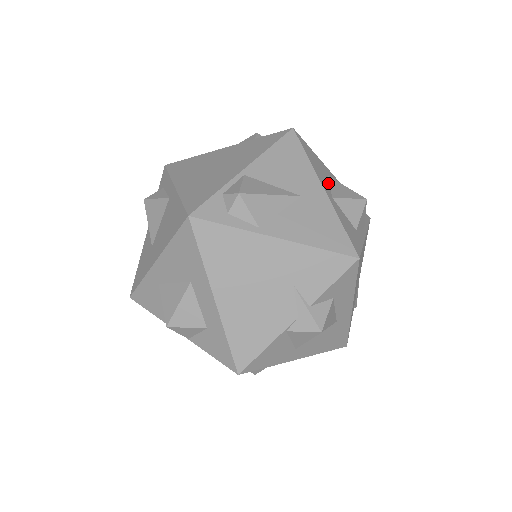
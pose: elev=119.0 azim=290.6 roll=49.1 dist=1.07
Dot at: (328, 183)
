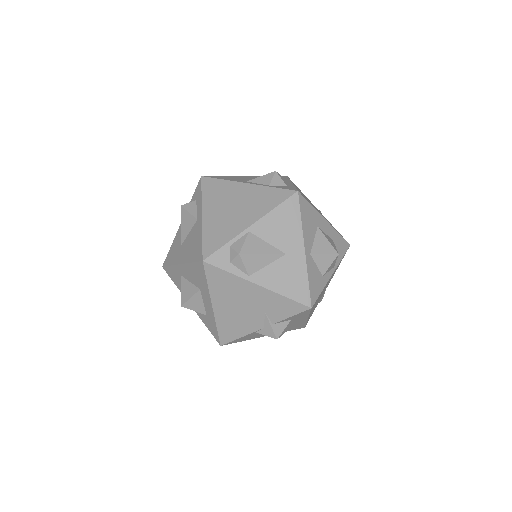
Dot at: (313, 237)
